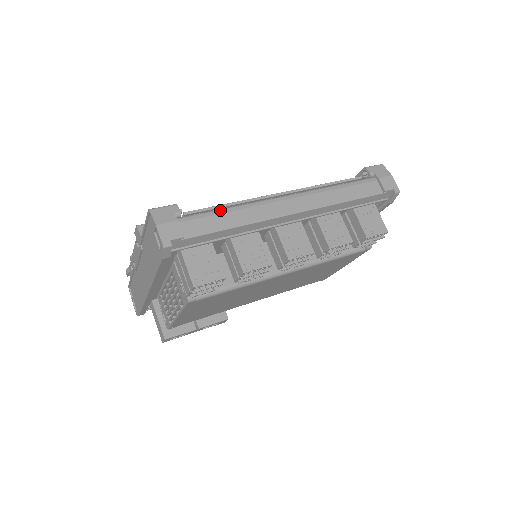
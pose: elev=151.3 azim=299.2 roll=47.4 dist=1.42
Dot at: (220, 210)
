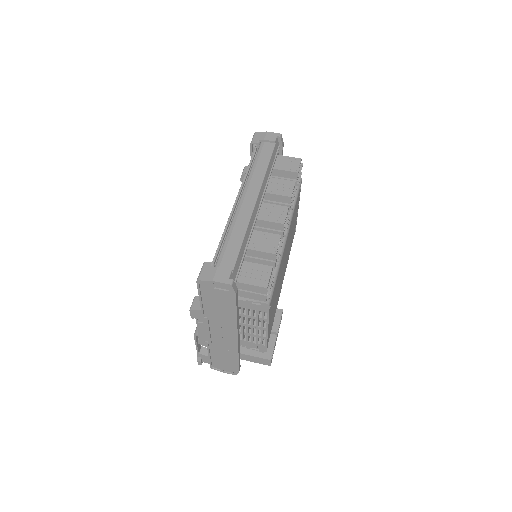
Dot at: (226, 240)
